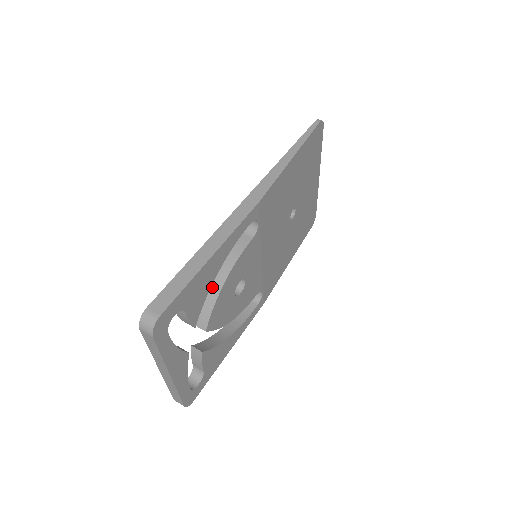
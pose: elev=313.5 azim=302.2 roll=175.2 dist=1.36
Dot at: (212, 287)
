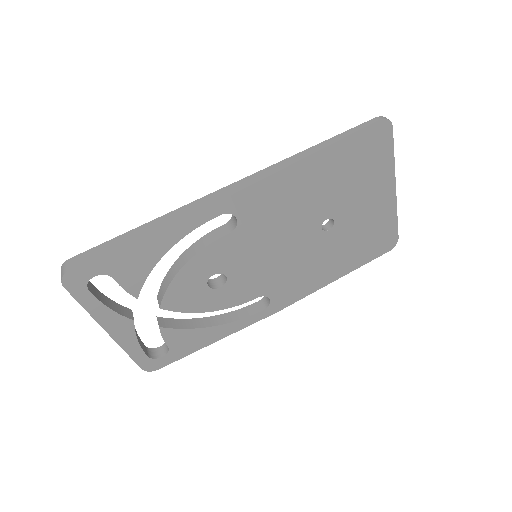
Dot at: (173, 268)
